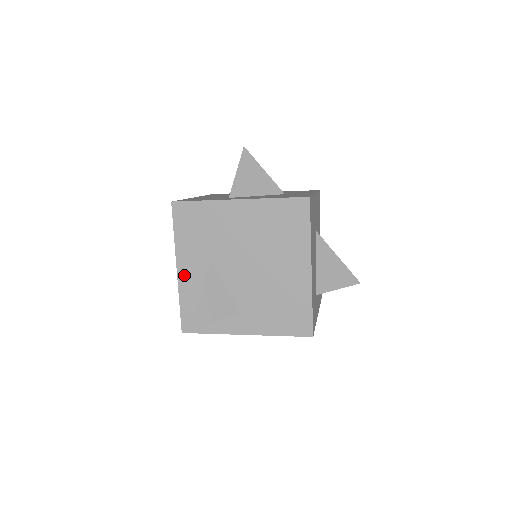
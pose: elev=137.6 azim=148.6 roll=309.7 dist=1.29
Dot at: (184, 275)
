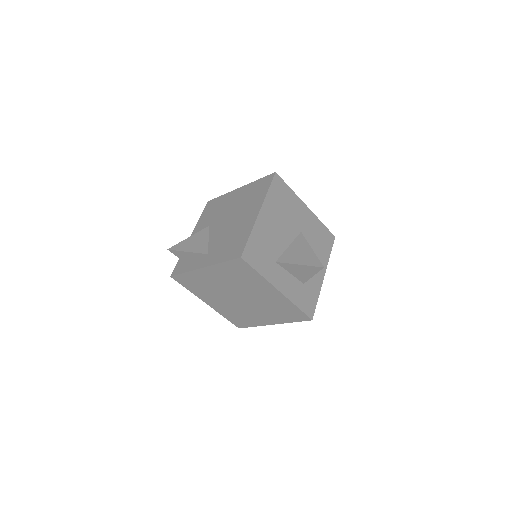
Dot at: occluded
